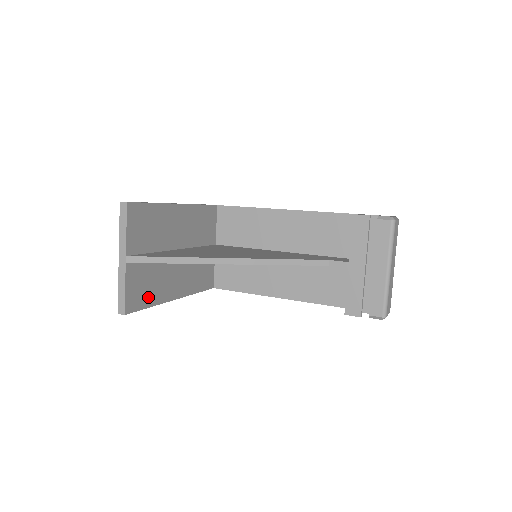
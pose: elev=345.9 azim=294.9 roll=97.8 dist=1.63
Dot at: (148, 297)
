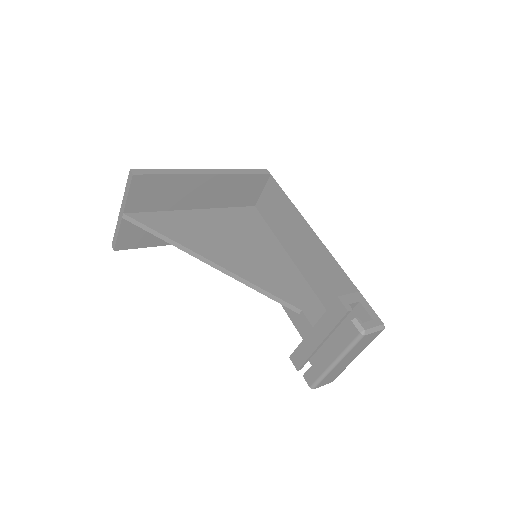
Dot at: (146, 241)
